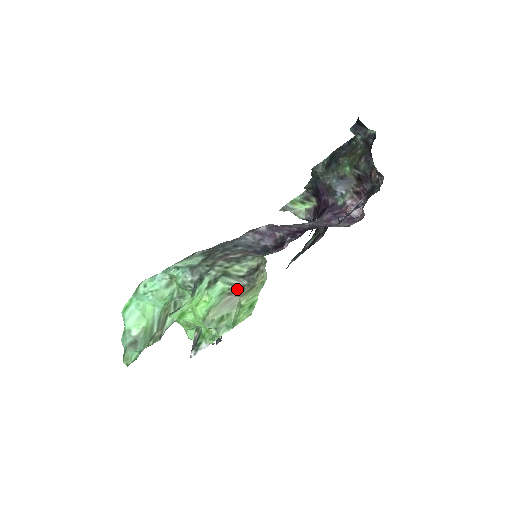
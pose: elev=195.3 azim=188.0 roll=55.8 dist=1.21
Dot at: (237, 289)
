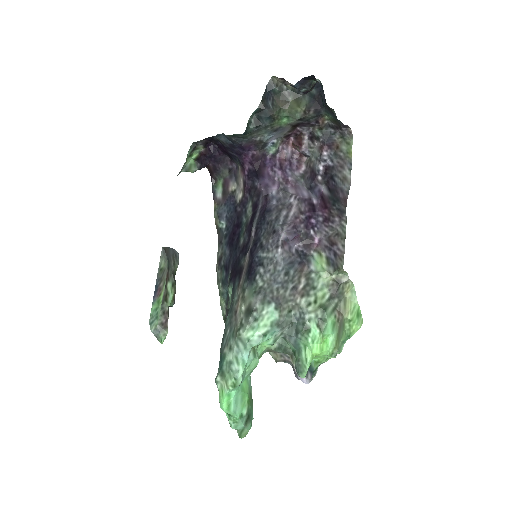
Dot at: (336, 311)
